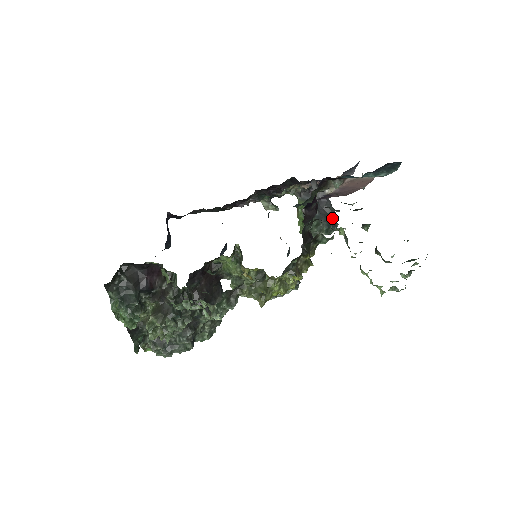
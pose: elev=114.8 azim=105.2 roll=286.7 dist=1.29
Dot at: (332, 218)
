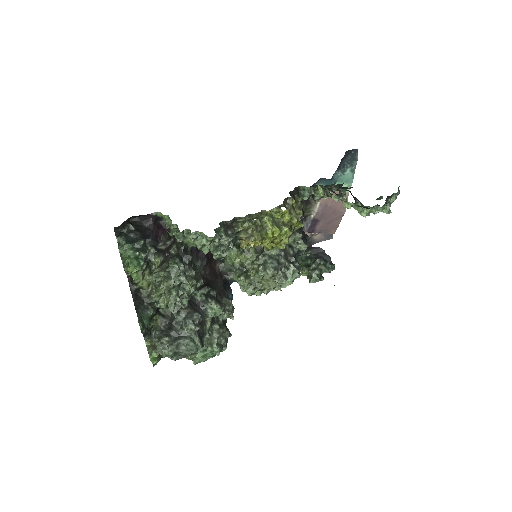
Dot at: occluded
